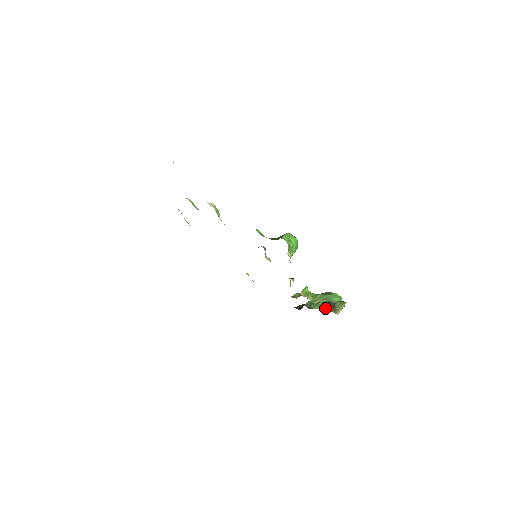
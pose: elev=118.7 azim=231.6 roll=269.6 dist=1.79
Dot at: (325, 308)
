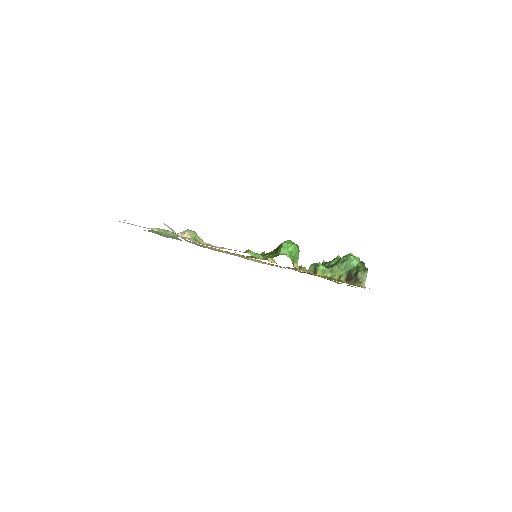
Dot at: (349, 283)
